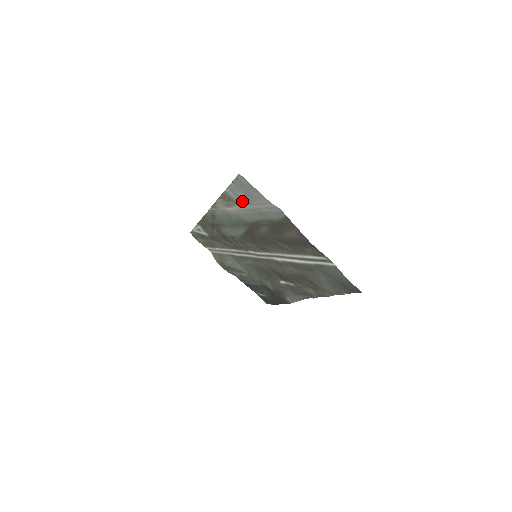
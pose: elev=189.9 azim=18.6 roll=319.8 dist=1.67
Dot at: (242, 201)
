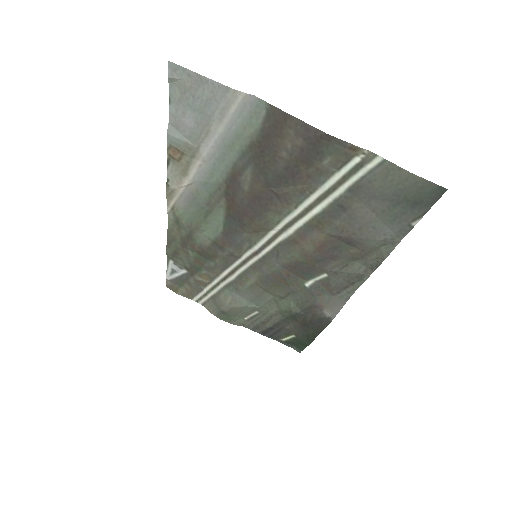
Dot at: (197, 136)
